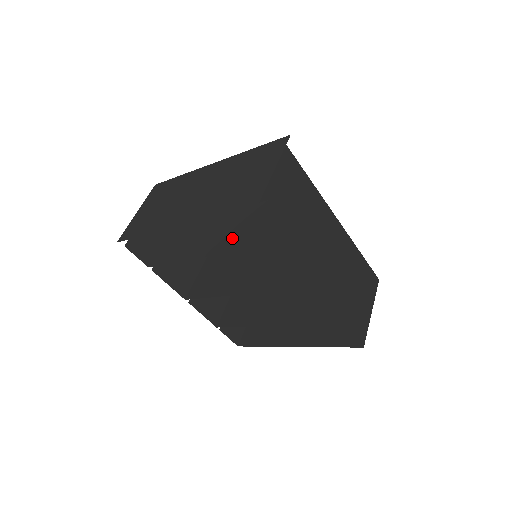
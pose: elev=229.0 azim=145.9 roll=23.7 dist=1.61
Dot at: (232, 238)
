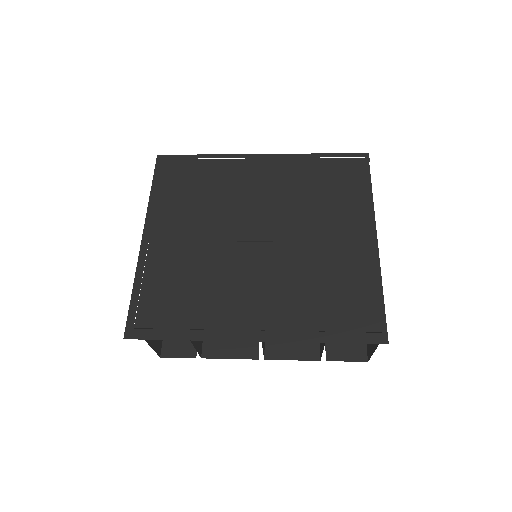
Dot at: occluded
